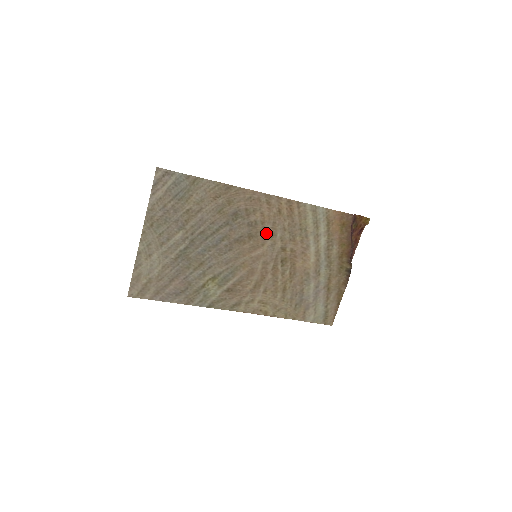
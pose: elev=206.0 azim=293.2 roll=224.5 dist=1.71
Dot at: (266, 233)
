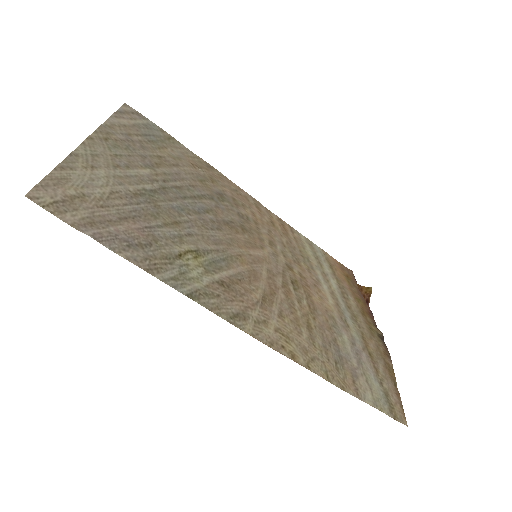
Dot at: (262, 237)
